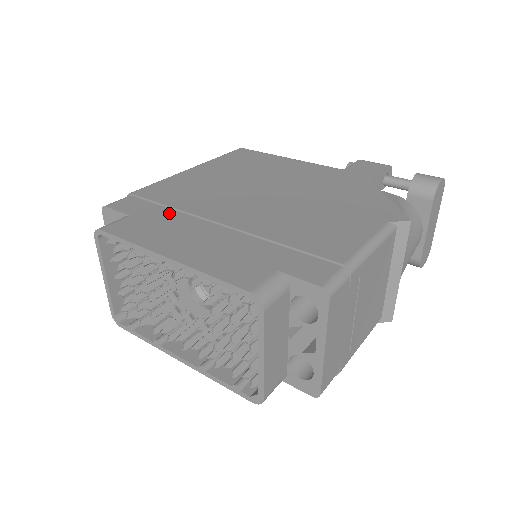
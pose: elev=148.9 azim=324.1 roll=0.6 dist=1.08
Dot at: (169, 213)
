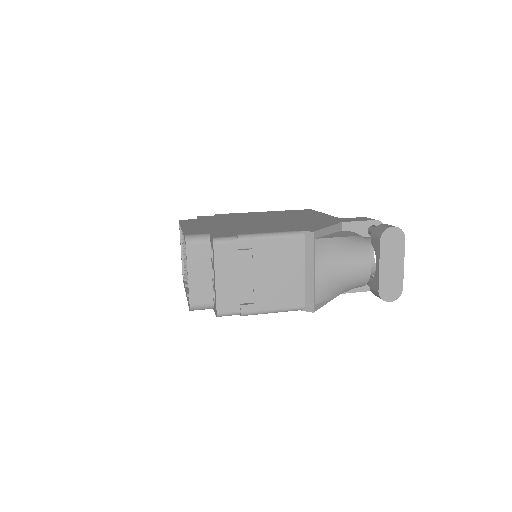
Dot at: (214, 220)
